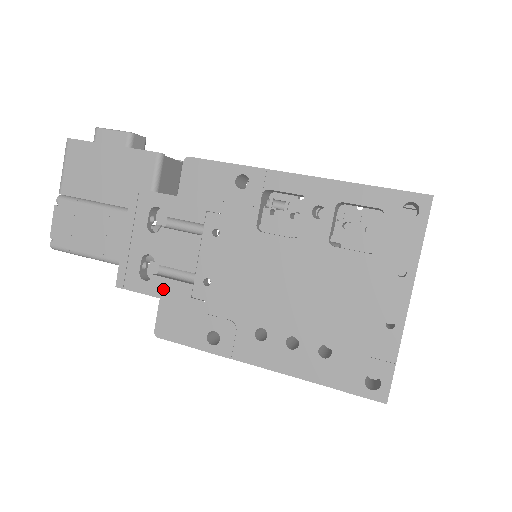
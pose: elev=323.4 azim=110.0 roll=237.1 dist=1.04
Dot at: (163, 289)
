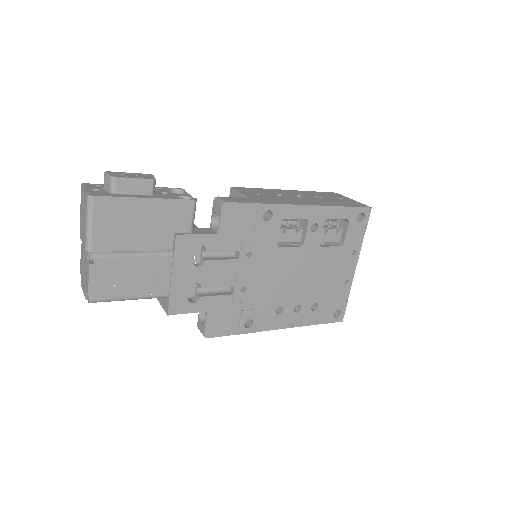
Dot at: (209, 304)
